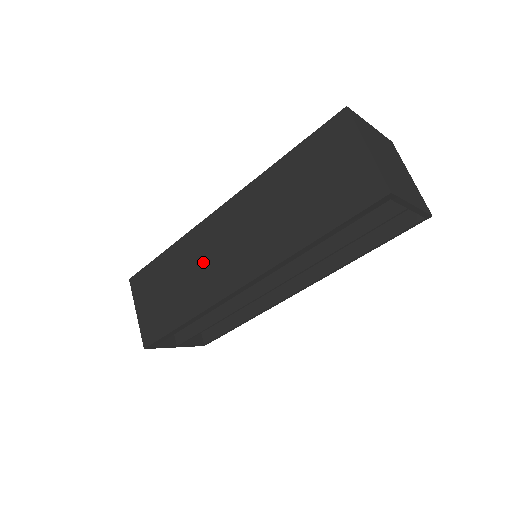
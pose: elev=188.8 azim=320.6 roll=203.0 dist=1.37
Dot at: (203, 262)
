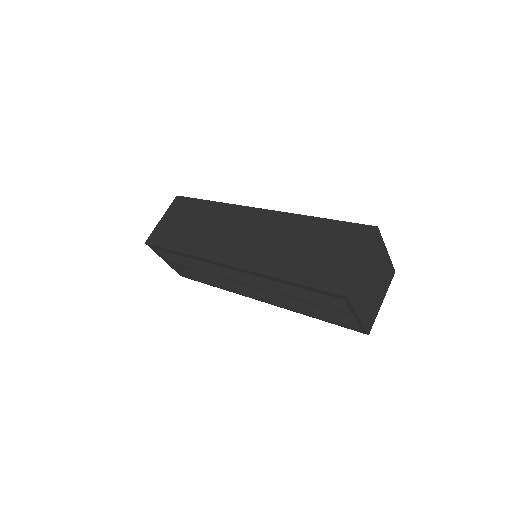
Dot at: (223, 229)
